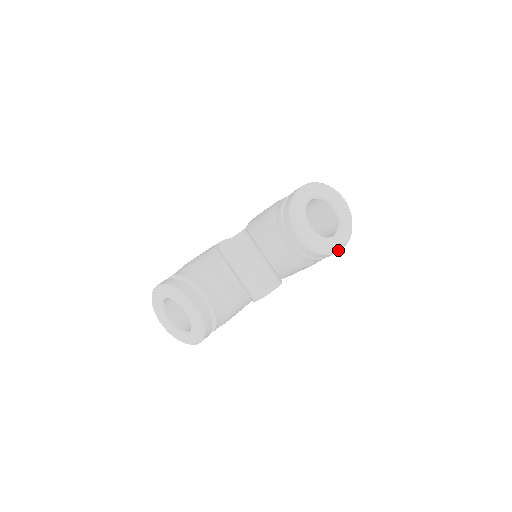
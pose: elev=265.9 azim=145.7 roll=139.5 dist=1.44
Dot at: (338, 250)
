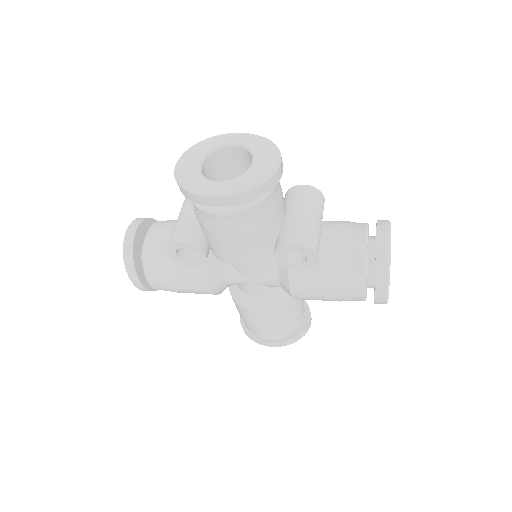
Dot at: (205, 194)
